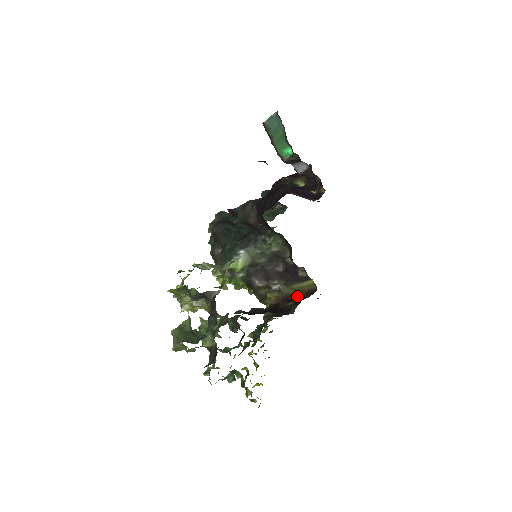
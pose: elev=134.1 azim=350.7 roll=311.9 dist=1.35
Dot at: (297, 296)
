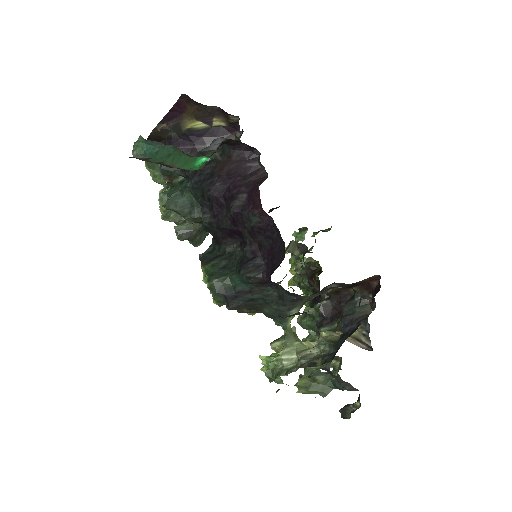
Dot at: (359, 284)
